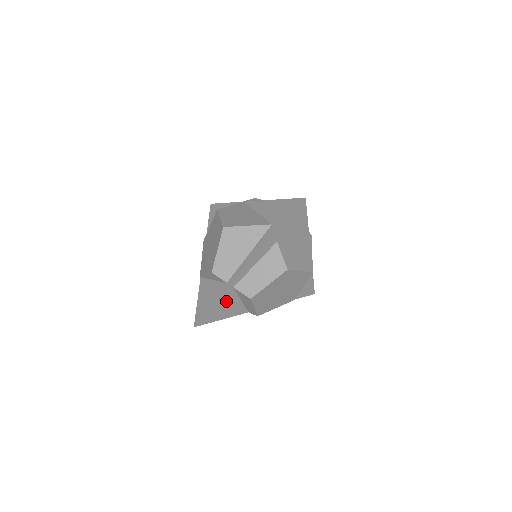
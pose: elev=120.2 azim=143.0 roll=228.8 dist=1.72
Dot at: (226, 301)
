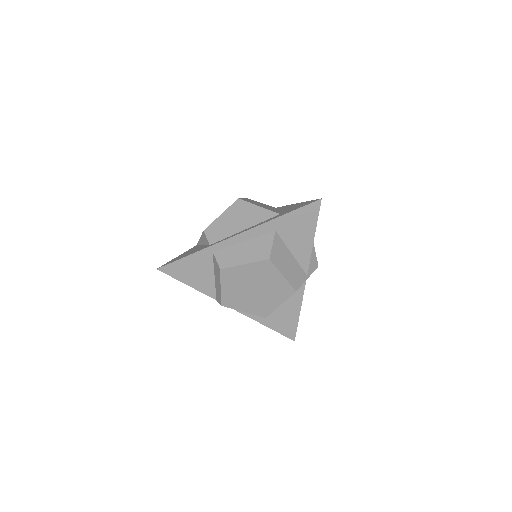
Dot at: (199, 264)
